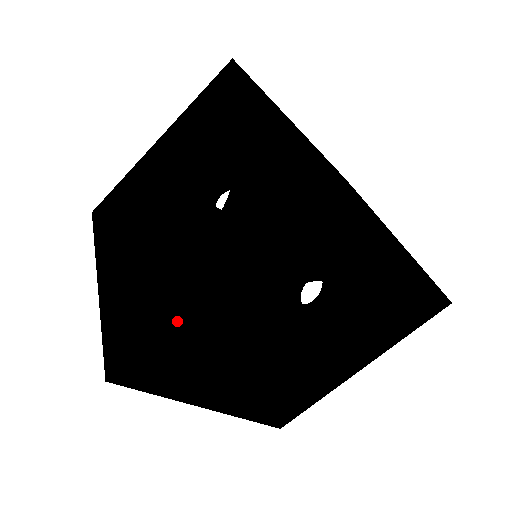
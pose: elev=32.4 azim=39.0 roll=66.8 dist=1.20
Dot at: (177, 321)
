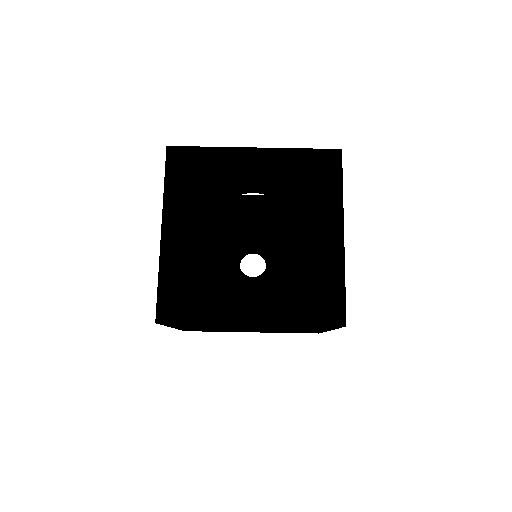
Dot at: (162, 258)
